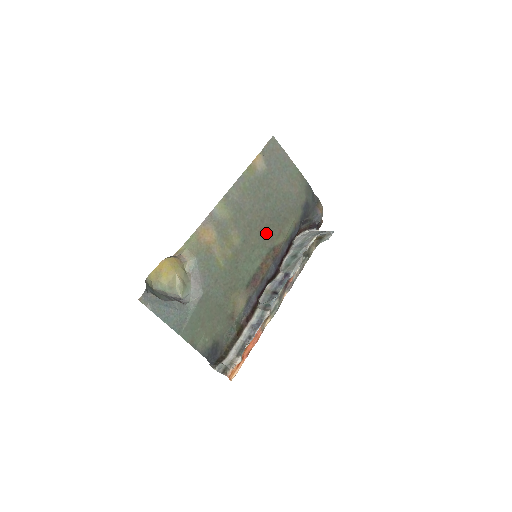
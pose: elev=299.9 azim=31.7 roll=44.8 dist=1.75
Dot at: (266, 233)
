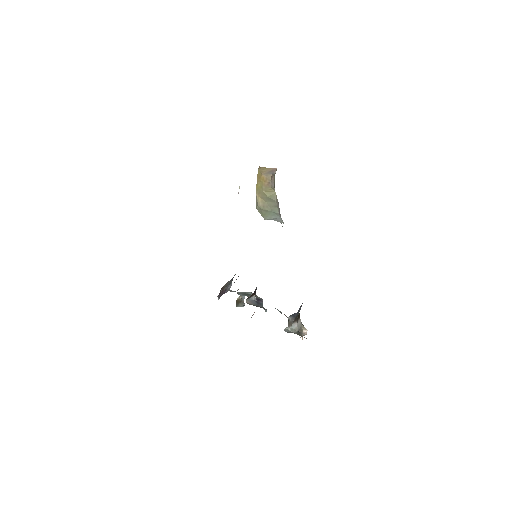
Dot at: occluded
